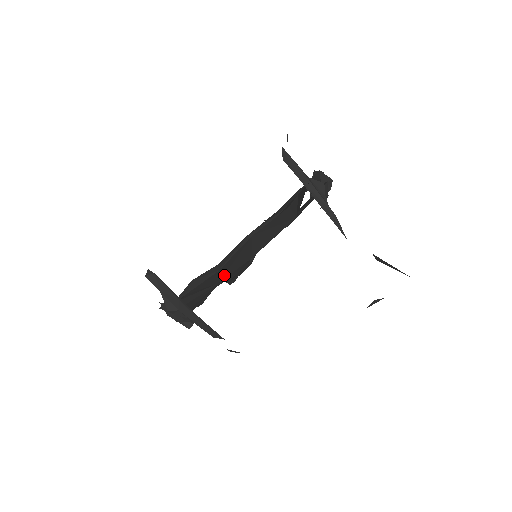
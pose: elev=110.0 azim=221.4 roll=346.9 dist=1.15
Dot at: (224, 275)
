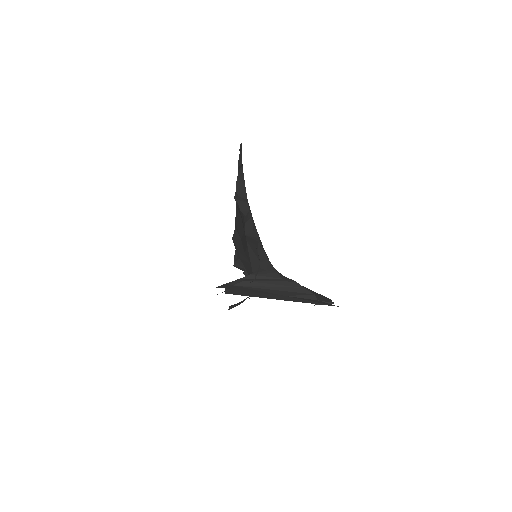
Dot at: occluded
